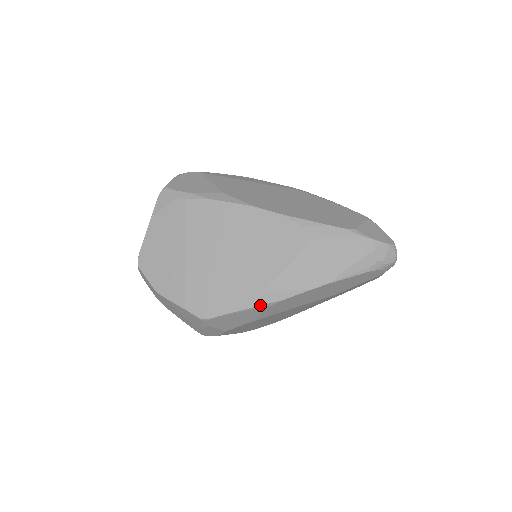
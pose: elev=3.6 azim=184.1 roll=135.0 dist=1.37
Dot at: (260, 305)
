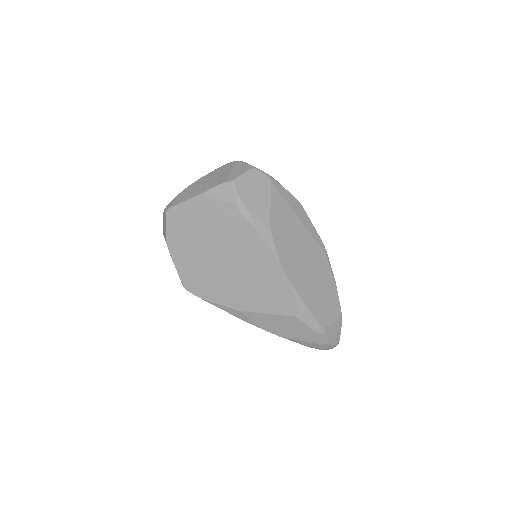
Dot at: (228, 312)
